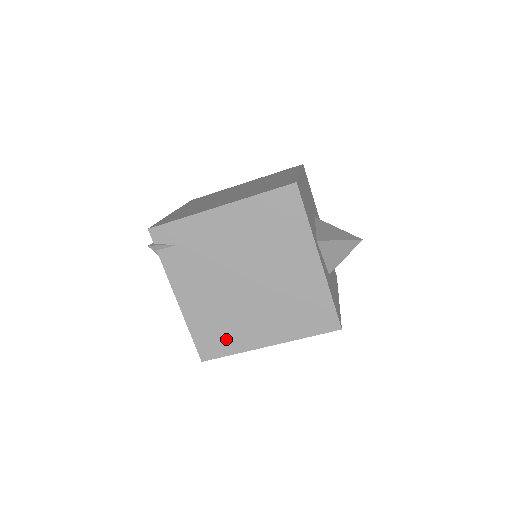
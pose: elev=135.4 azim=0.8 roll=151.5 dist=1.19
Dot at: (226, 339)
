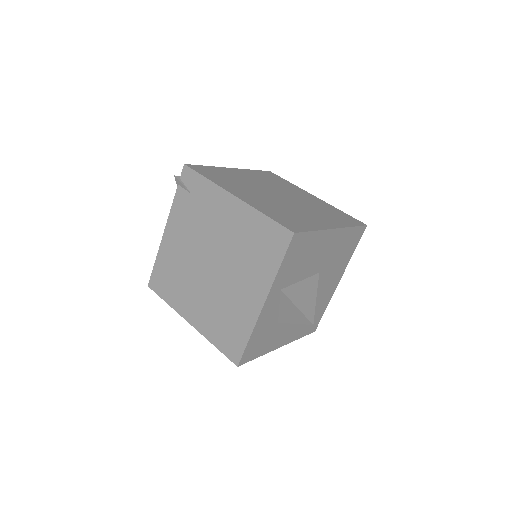
Dot at: (170, 288)
